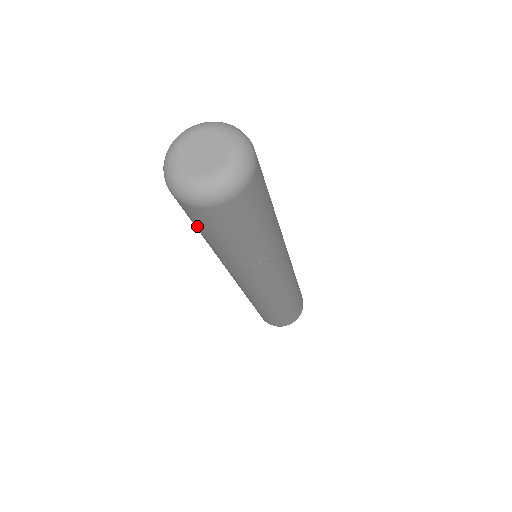
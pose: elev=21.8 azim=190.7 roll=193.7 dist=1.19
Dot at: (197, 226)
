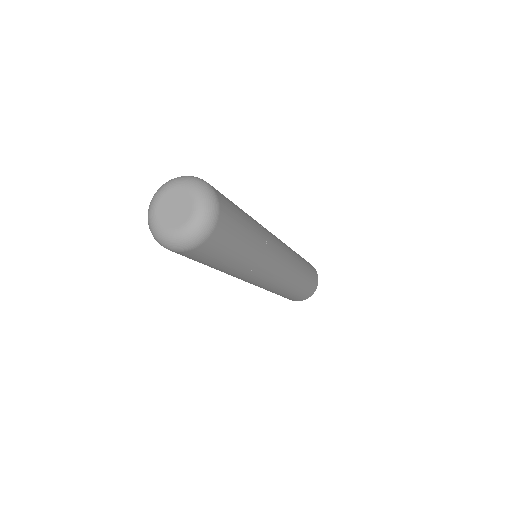
Dot at: occluded
